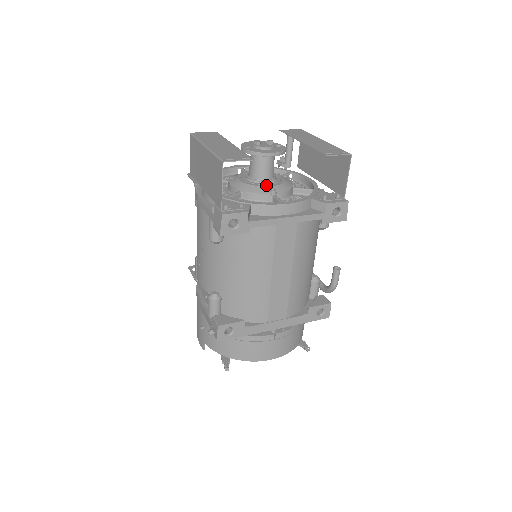
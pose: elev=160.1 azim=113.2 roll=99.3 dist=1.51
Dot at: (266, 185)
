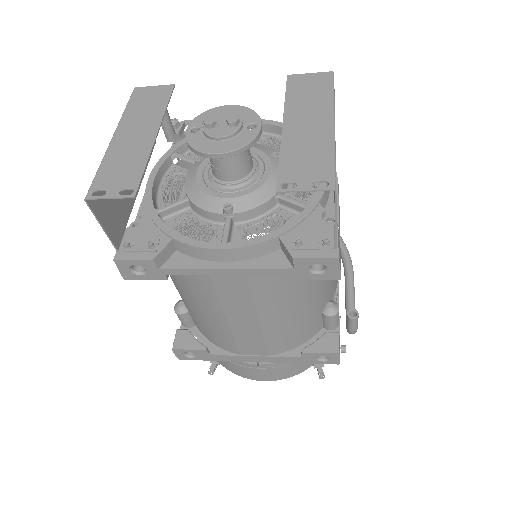
Dot at: (223, 194)
